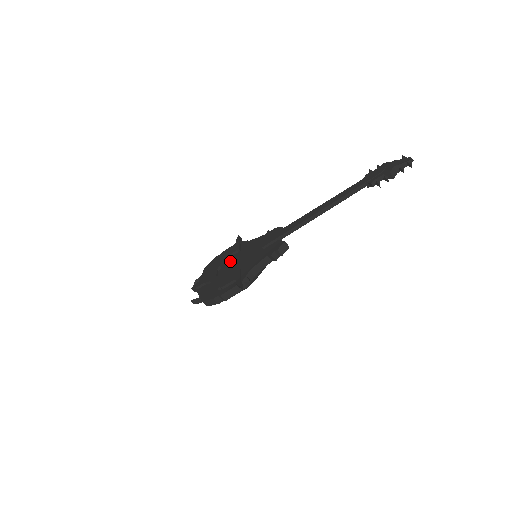
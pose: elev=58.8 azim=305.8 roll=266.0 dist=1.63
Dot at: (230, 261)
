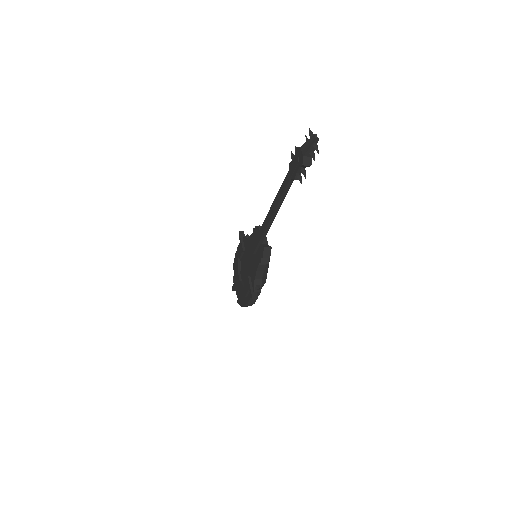
Dot at: (243, 263)
